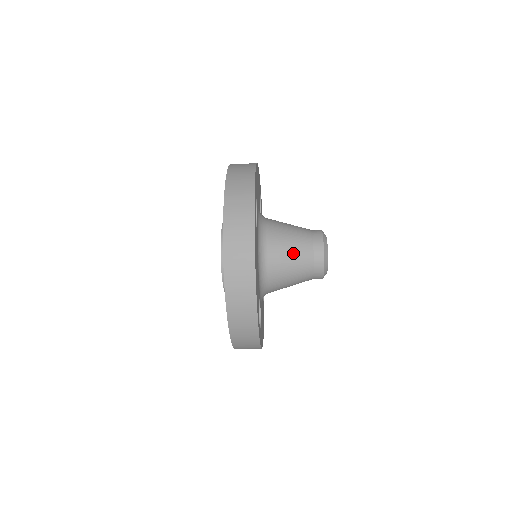
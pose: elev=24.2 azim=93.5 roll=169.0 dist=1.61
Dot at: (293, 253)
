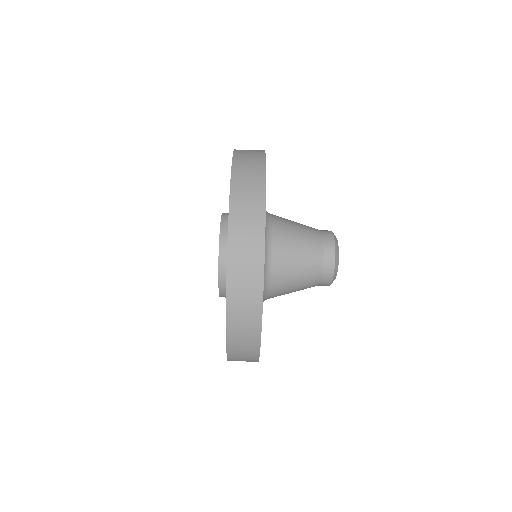
Dot at: (301, 265)
